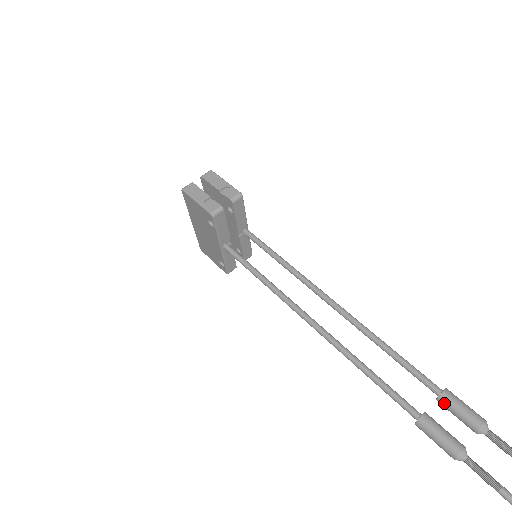
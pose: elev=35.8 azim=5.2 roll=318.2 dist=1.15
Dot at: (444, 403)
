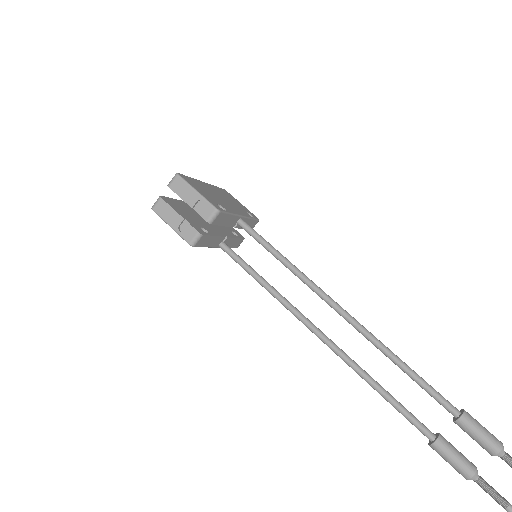
Dot at: (460, 427)
